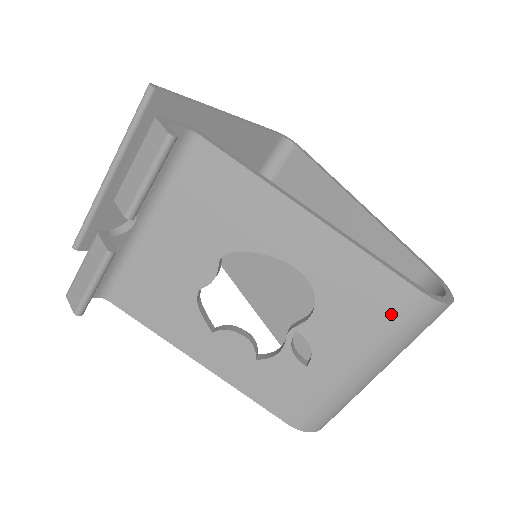
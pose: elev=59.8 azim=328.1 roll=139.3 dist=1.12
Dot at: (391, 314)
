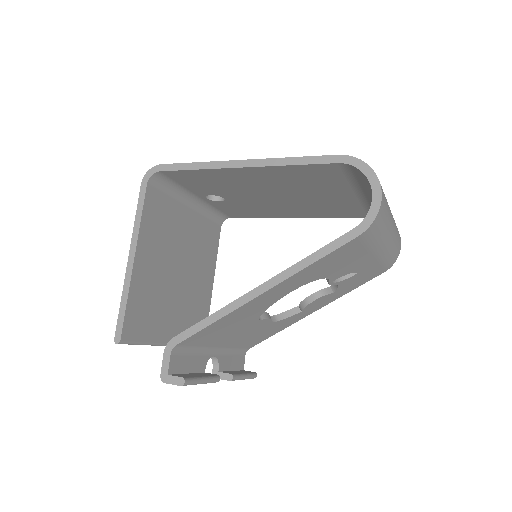
Dot at: (361, 246)
